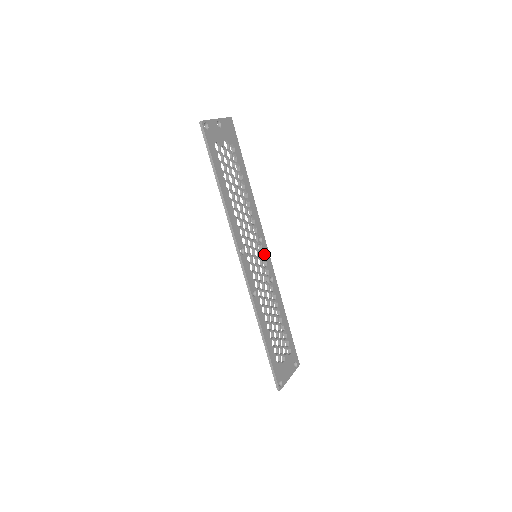
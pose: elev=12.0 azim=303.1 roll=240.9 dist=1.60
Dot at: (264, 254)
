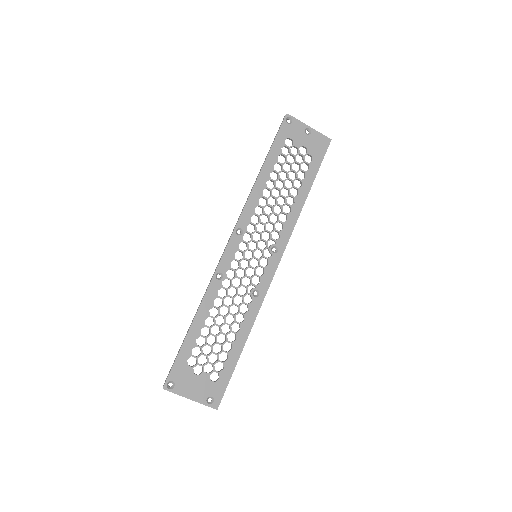
Dot at: (268, 264)
